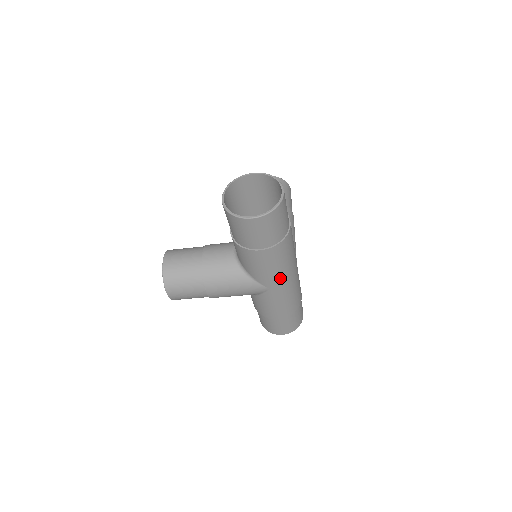
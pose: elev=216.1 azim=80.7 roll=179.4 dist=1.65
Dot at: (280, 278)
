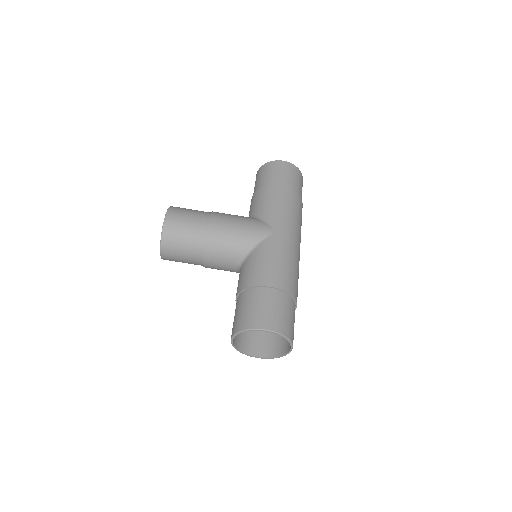
Dot at: (288, 225)
